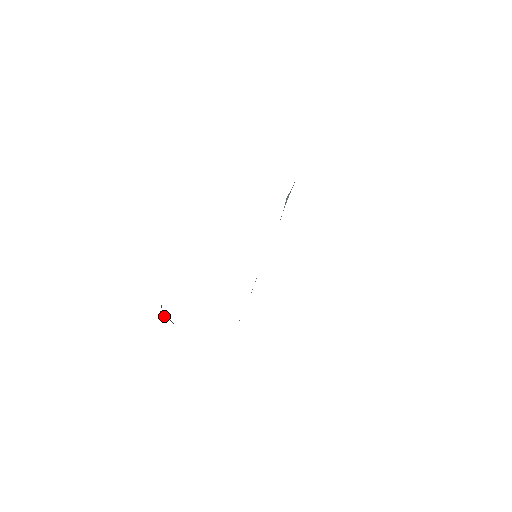
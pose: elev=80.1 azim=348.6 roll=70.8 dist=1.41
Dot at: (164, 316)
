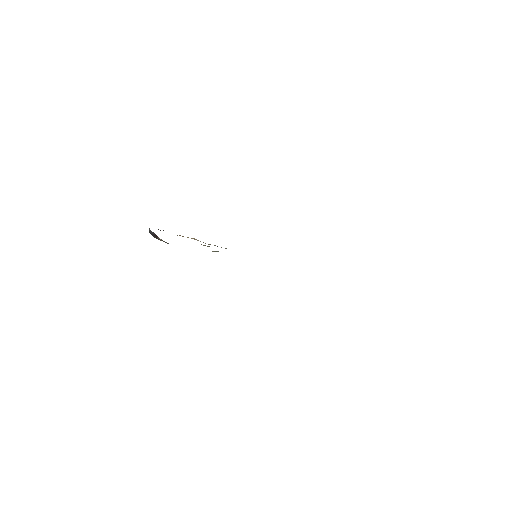
Dot at: (152, 232)
